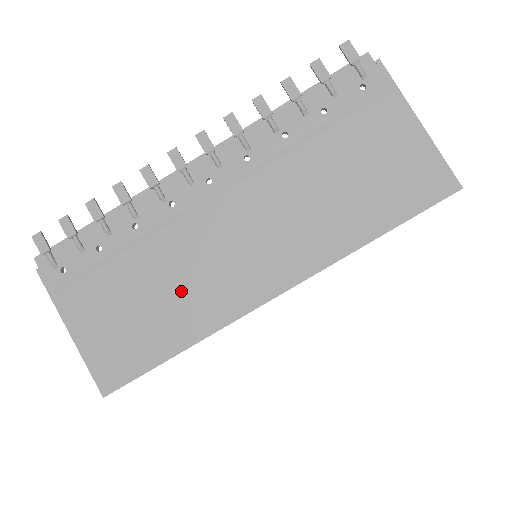
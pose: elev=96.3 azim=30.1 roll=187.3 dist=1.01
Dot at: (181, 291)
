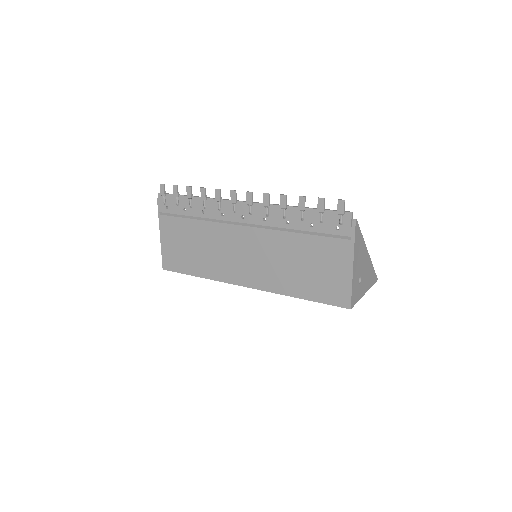
Dot at: (209, 254)
